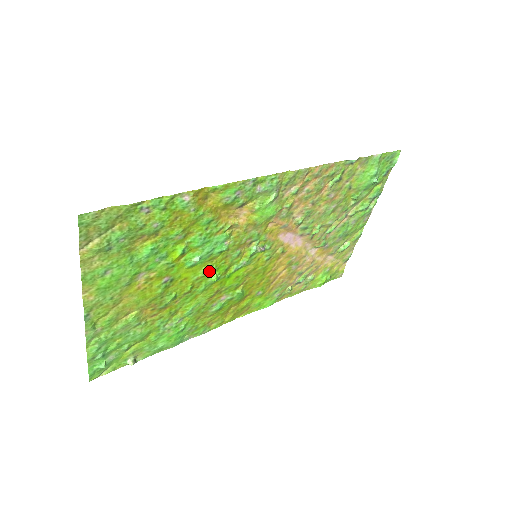
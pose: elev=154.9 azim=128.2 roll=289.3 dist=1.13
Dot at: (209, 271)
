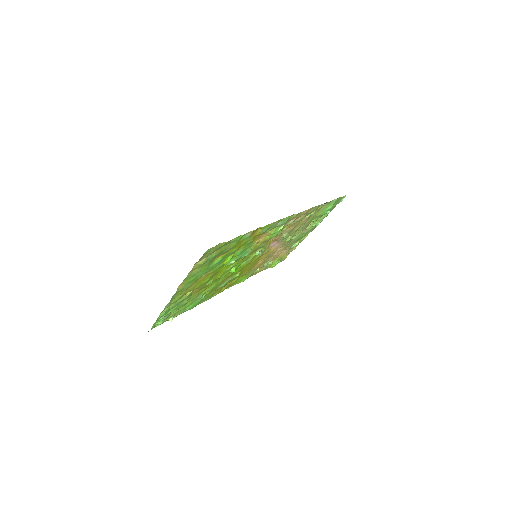
Dot at: (233, 267)
